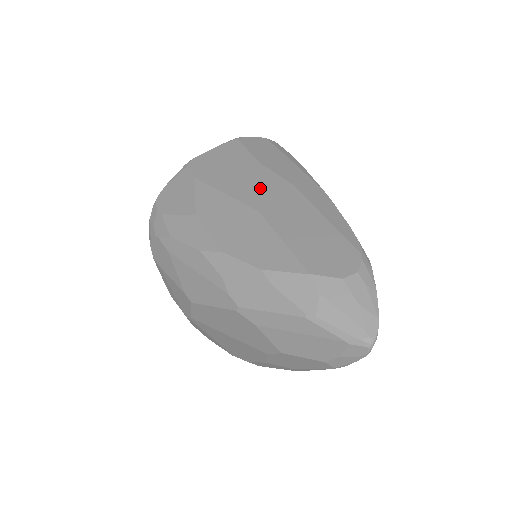
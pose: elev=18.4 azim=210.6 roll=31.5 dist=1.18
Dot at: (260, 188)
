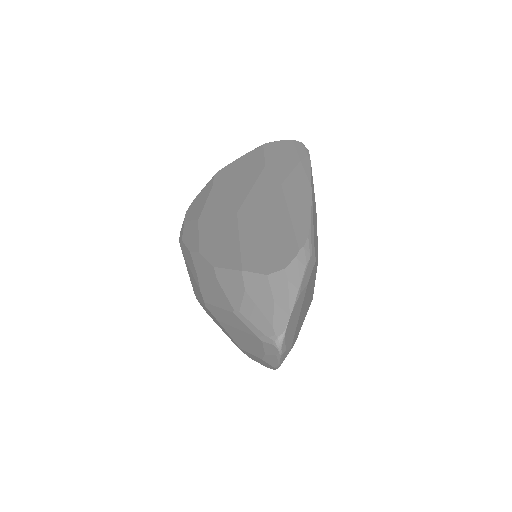
Dot at: (251, 190)
